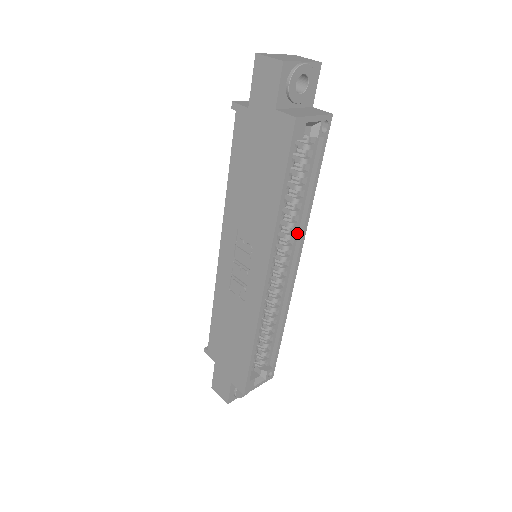
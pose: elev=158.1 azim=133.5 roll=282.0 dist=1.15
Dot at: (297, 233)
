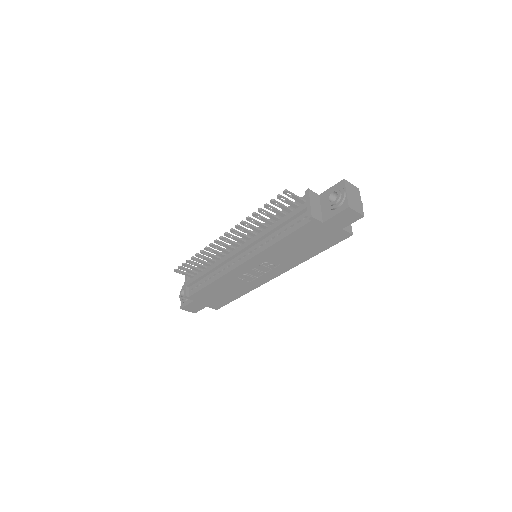
Dot at: occluded
